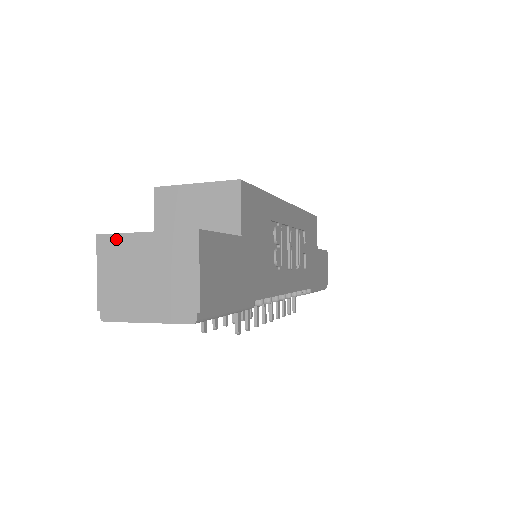
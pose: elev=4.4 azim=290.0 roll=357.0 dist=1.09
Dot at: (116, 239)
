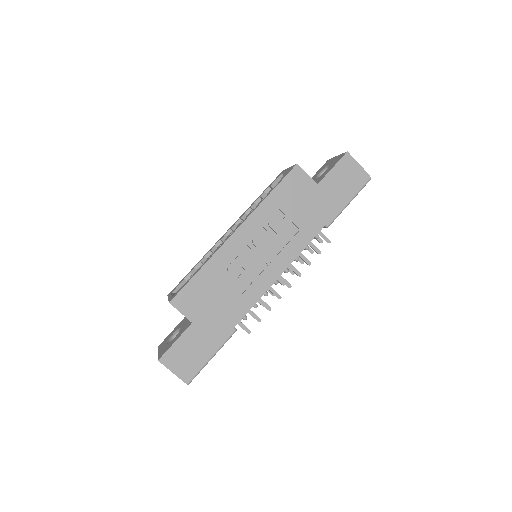
Dot at: occluded
